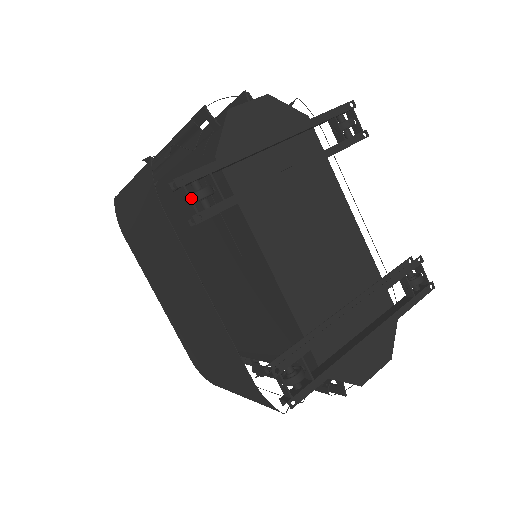
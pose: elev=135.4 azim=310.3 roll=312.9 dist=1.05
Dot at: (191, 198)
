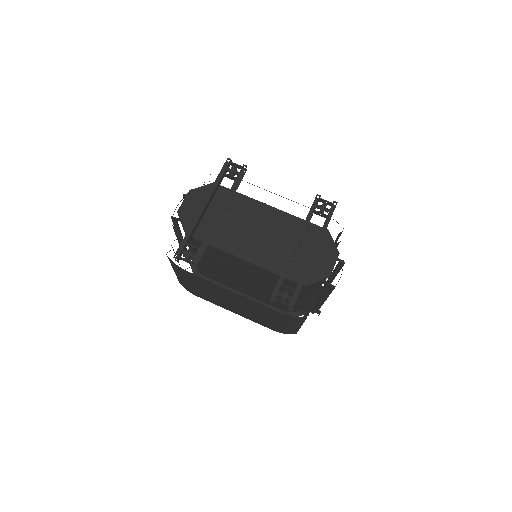
Dot at: (185, 259)
